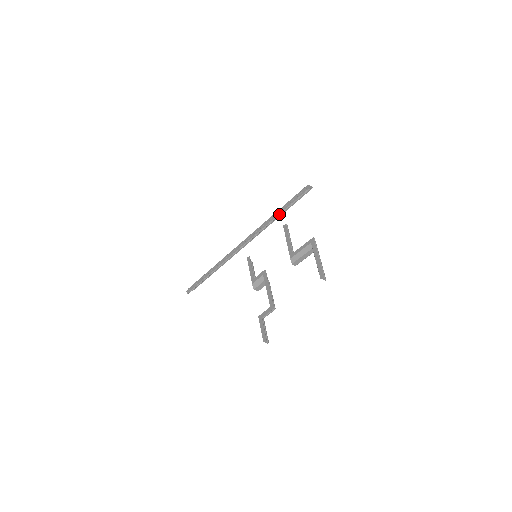
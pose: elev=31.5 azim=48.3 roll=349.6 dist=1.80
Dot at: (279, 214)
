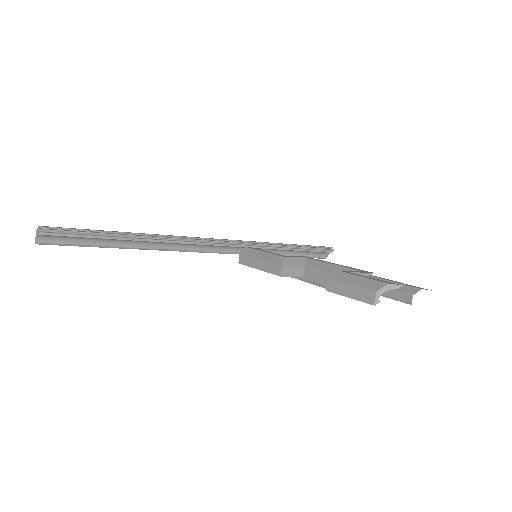
Dot at: (292, 246)
